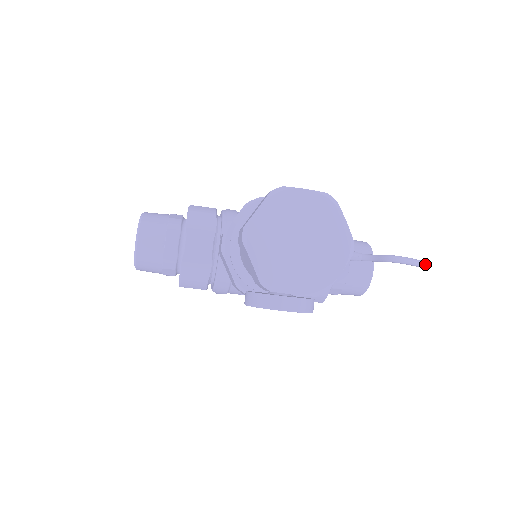
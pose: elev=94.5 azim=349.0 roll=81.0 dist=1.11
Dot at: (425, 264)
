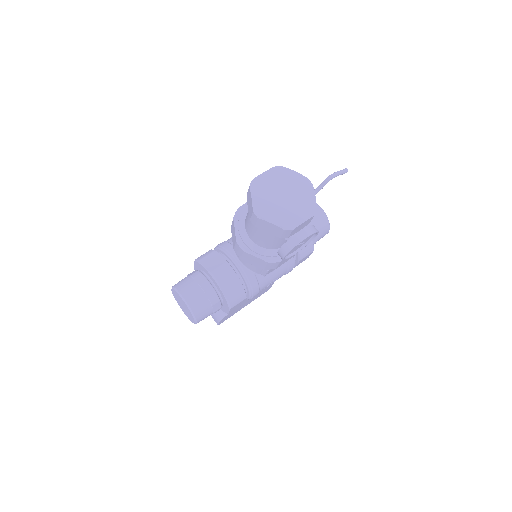
Dot at: (346, 170)
